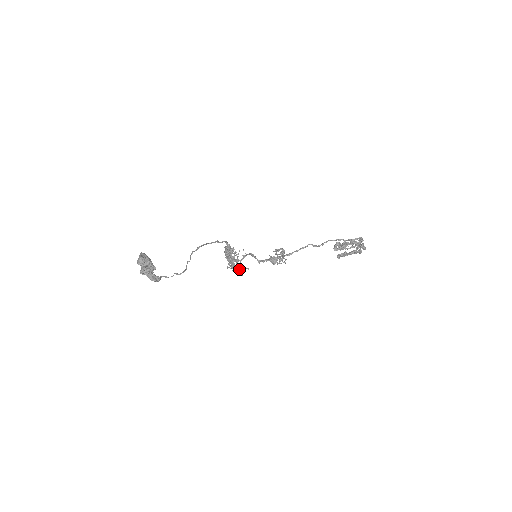
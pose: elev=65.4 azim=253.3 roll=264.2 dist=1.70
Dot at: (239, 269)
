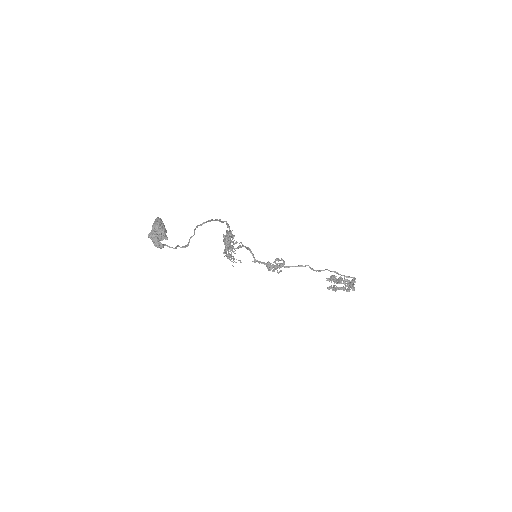
Dot at: (233, 259)
